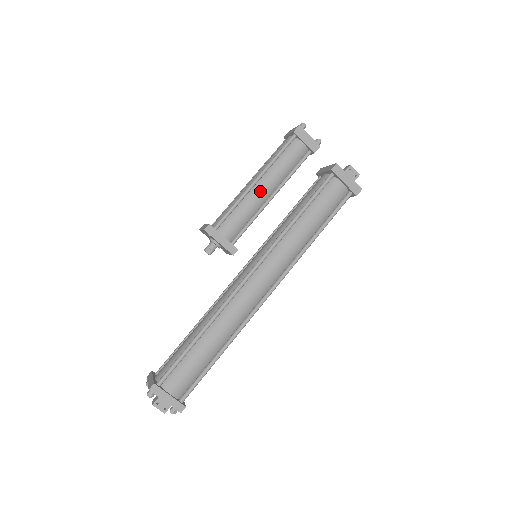
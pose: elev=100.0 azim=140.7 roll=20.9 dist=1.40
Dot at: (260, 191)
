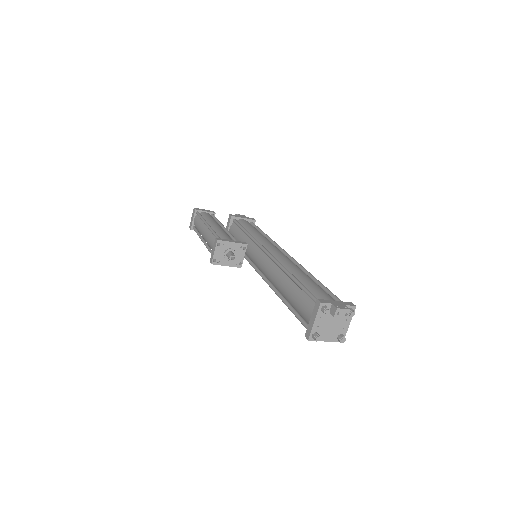
Dot at: (216, 226)
